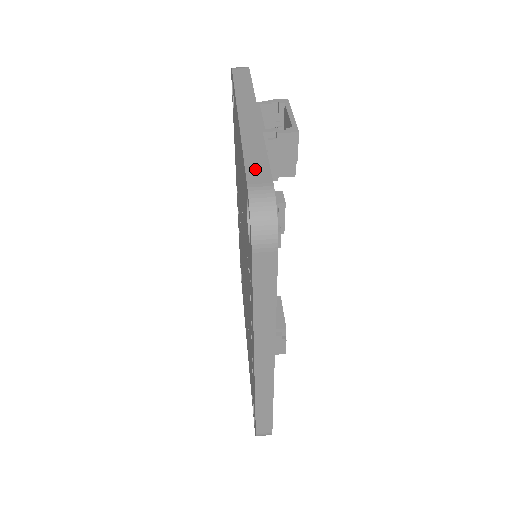
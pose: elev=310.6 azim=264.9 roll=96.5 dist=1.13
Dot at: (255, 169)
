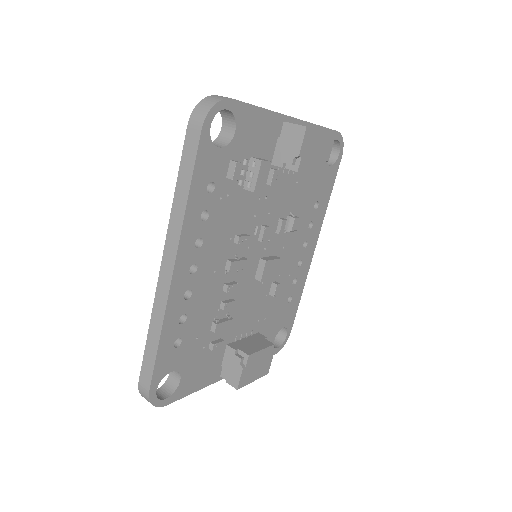
Dot at: occluded
